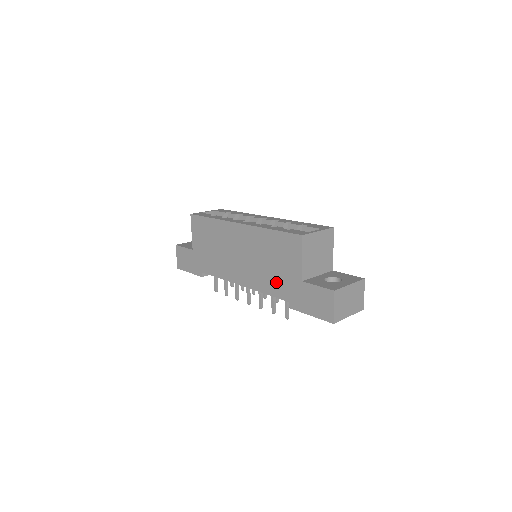
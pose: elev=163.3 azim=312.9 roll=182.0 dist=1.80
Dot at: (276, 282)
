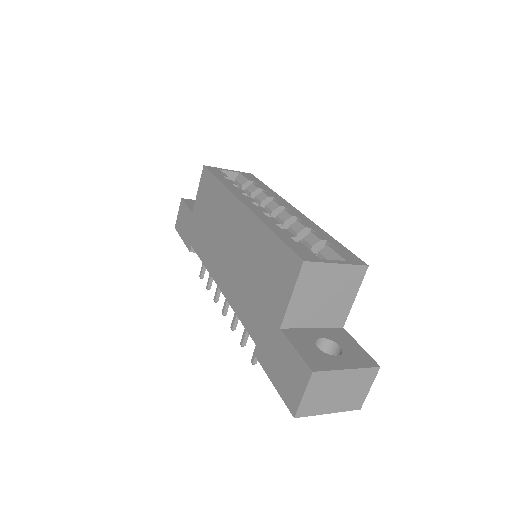
Dot at: (252, 309)
